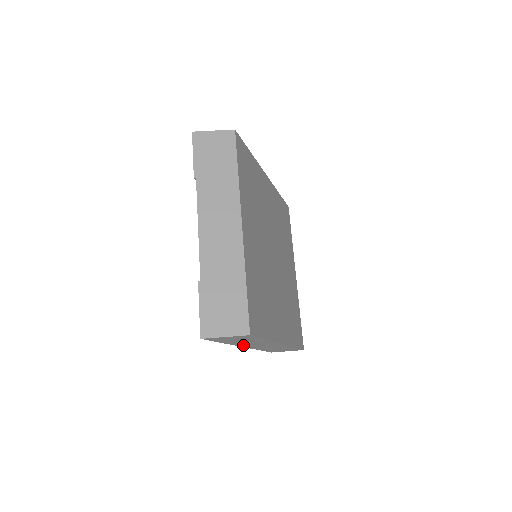
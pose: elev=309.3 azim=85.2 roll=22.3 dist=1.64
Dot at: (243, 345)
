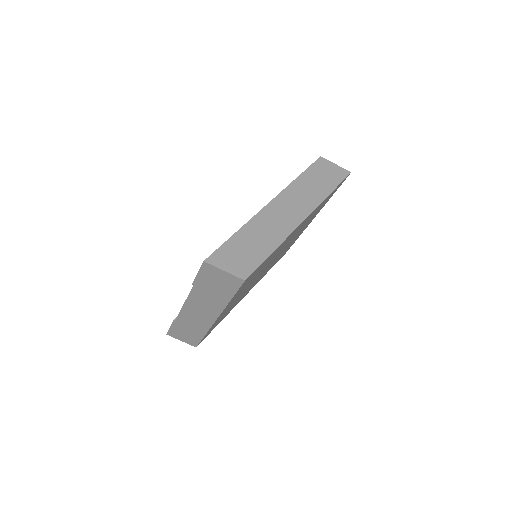
Dot at: occluded
